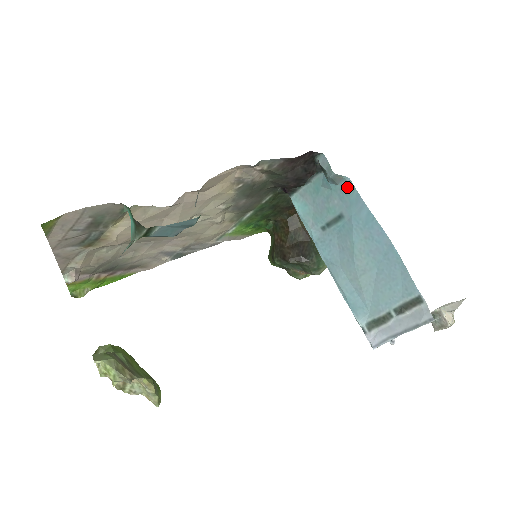
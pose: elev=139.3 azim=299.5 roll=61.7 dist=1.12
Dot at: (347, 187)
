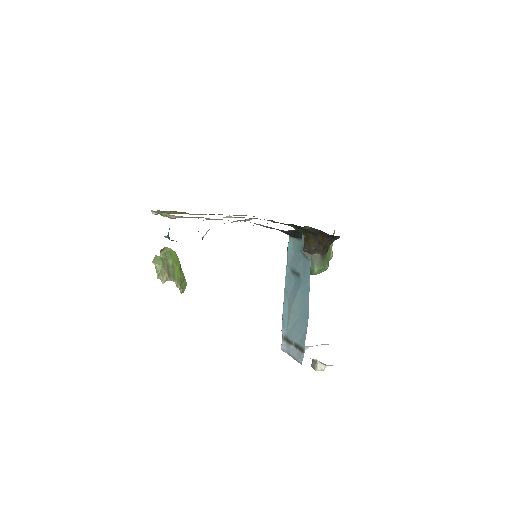
Dot at: (308, 263)
